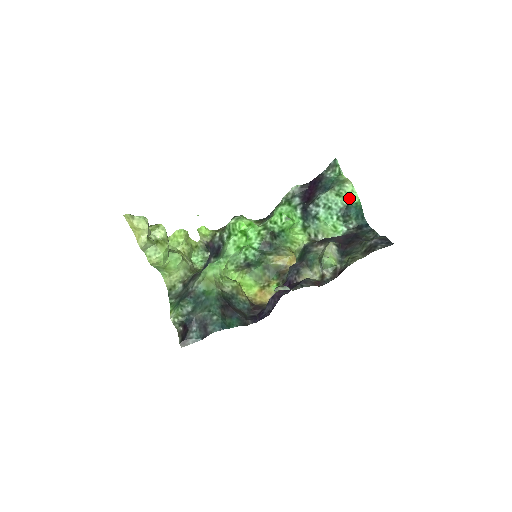
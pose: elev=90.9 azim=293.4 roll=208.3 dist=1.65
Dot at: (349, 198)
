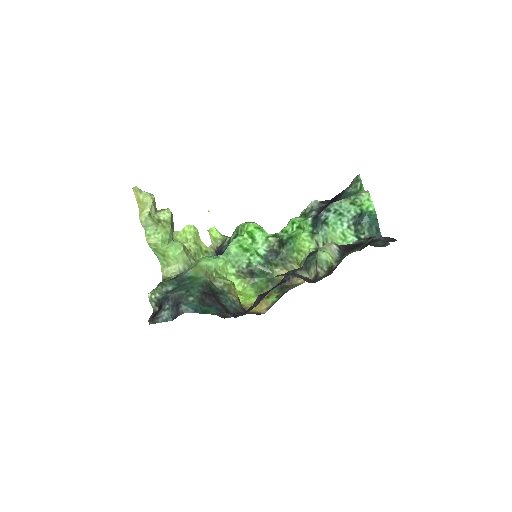
Dot at: (363, 206)
